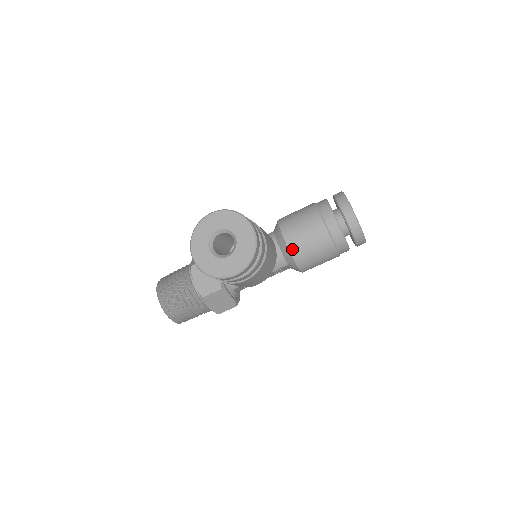
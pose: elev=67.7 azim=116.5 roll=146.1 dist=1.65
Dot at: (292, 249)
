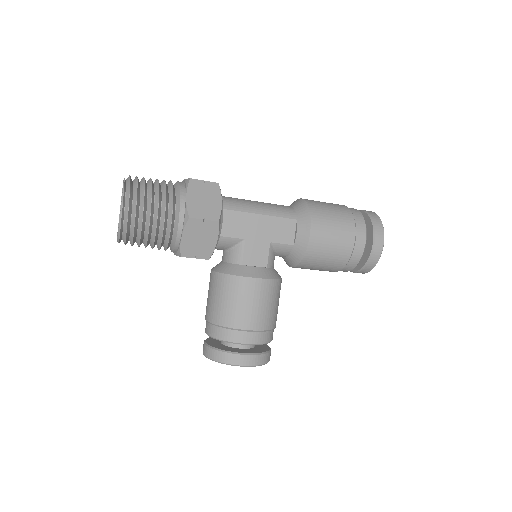
Dot at: occluded
